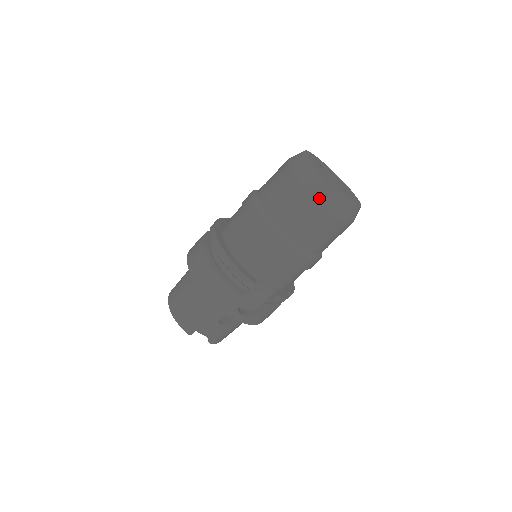
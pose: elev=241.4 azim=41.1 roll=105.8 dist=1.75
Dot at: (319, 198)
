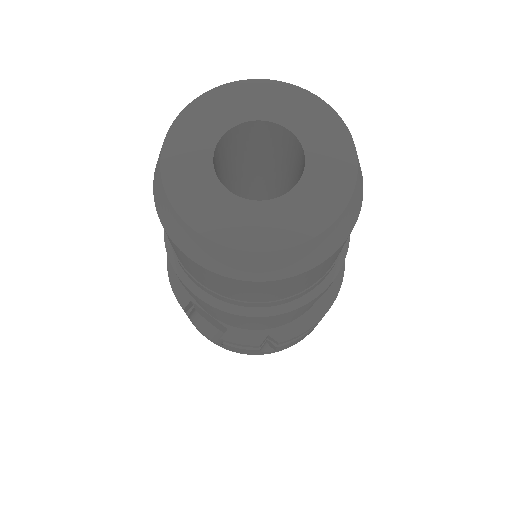
Dot at: (159, 214)
